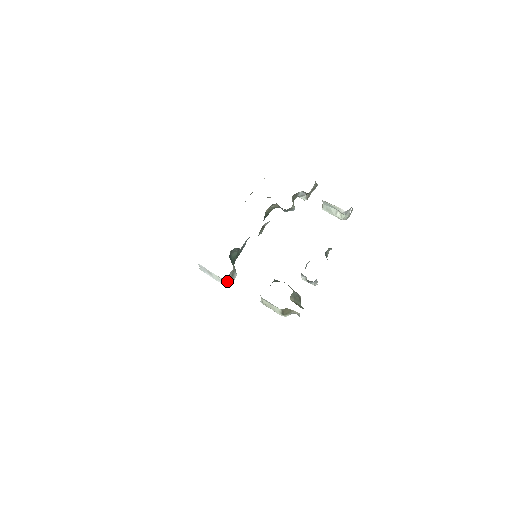
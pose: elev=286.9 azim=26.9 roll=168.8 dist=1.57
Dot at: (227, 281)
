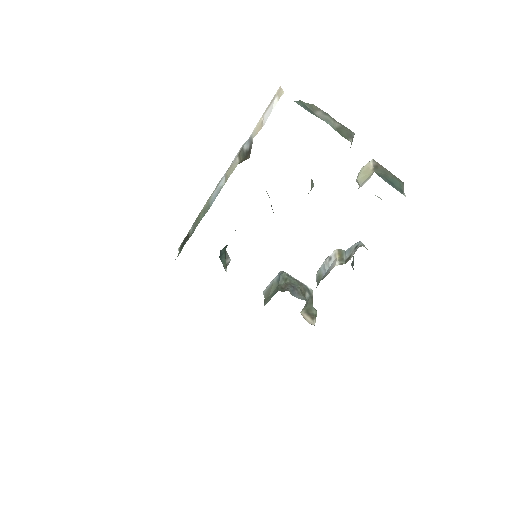
Dot at: occluded
